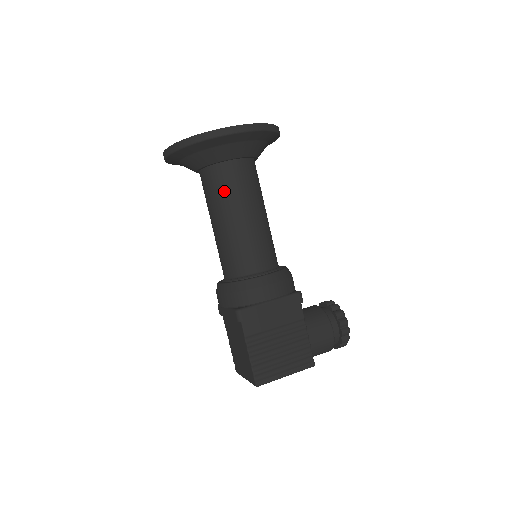
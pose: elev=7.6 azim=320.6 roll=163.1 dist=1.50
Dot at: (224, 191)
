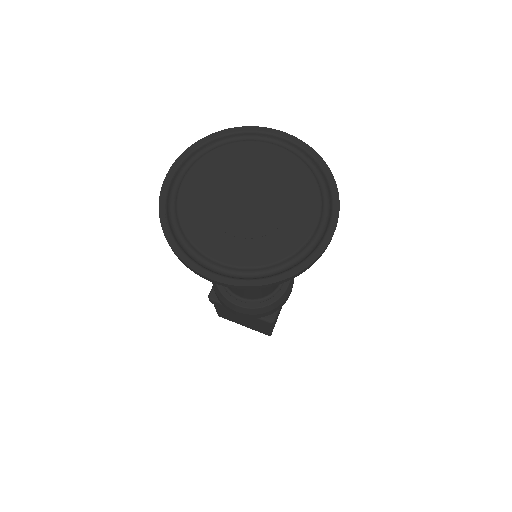
Dot at: occluded
